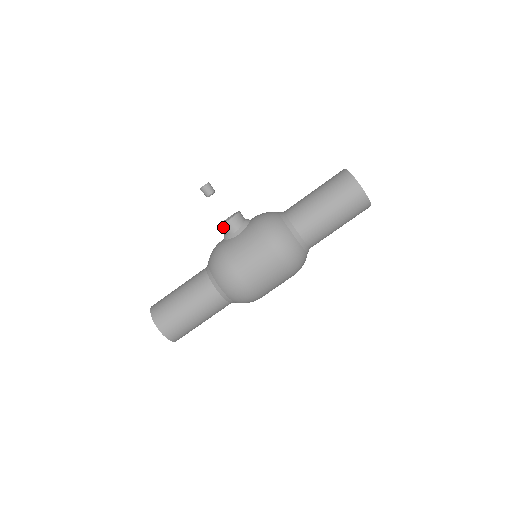
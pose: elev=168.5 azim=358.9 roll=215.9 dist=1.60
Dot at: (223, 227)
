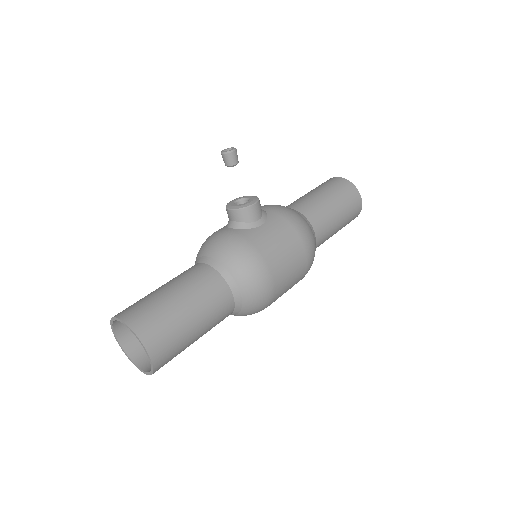
Dot at: (245, 211)
